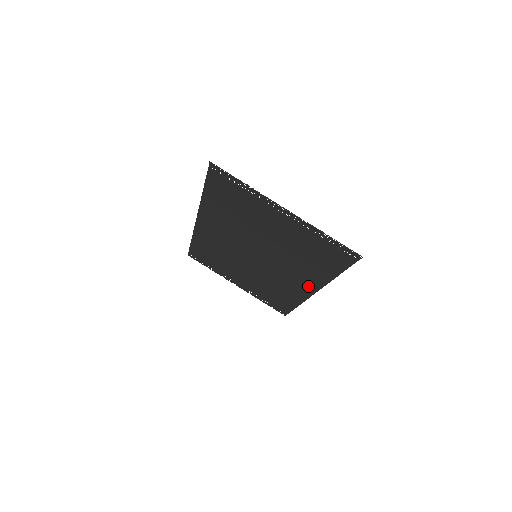
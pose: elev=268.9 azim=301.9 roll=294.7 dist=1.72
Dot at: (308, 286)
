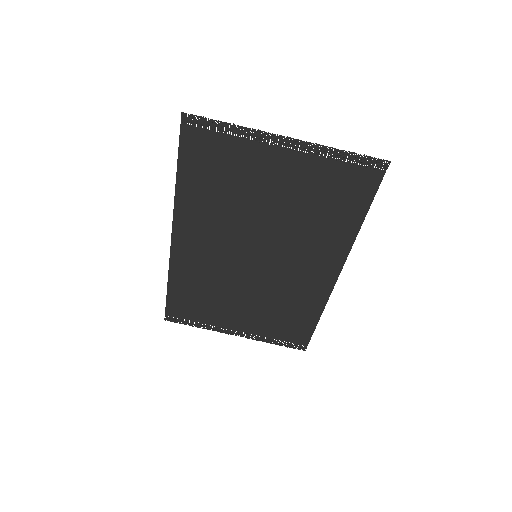
Dot at: (329, 268)
